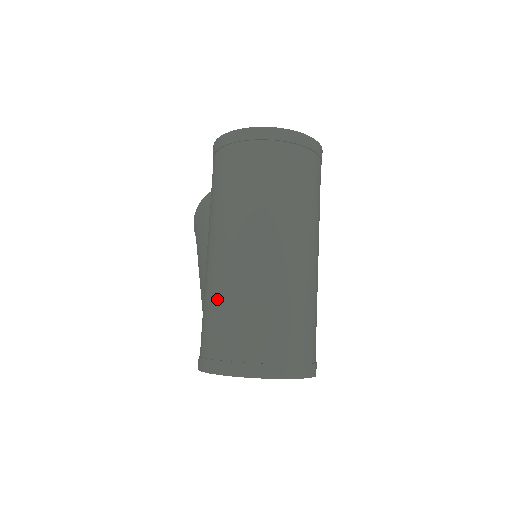
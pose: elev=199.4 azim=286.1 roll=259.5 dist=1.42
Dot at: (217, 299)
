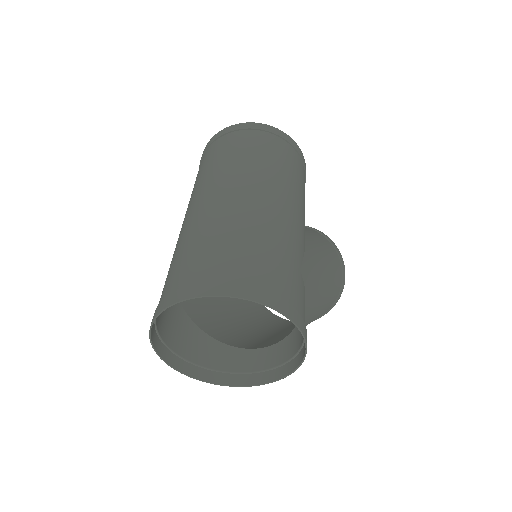
Dot at: occluded
